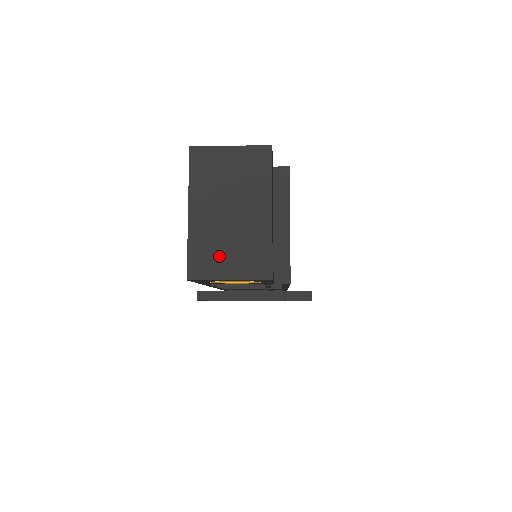
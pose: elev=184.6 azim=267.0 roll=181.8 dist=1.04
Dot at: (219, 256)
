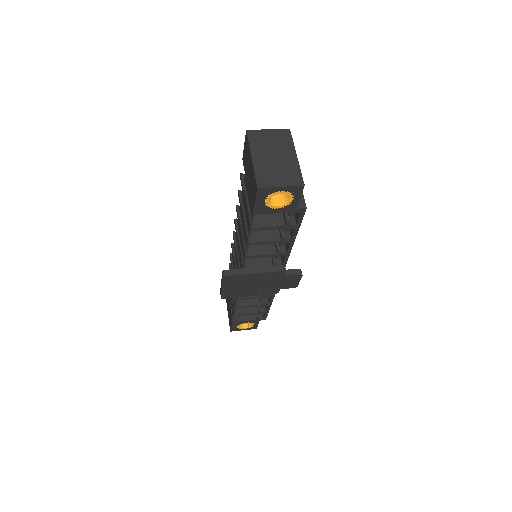
Dot at: (273, 176)
